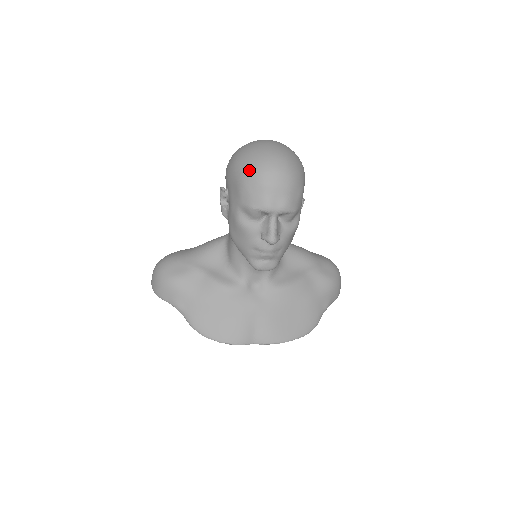
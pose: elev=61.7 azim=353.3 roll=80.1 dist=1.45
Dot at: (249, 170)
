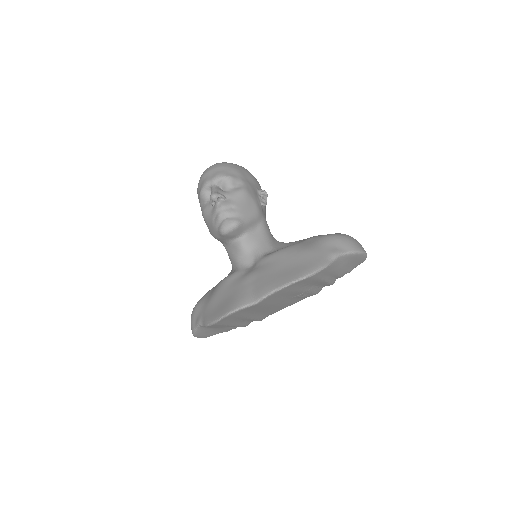
Dot at: occluded
